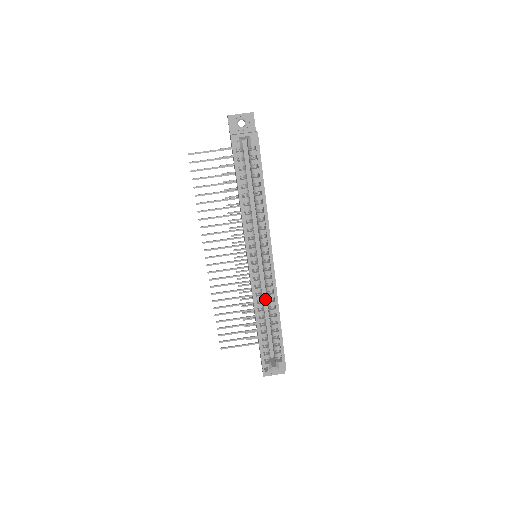
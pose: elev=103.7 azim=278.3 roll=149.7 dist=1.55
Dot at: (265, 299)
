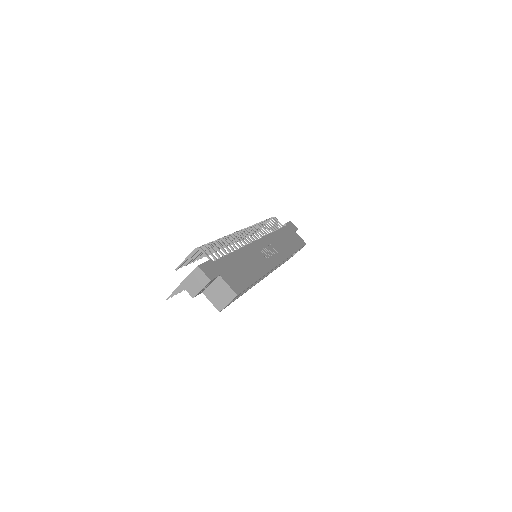
Dot at: occluded
